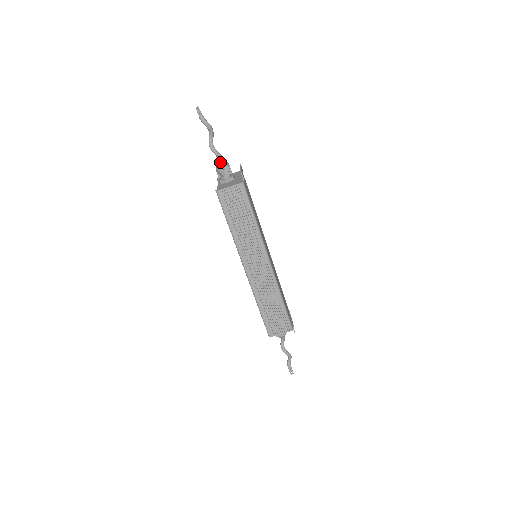
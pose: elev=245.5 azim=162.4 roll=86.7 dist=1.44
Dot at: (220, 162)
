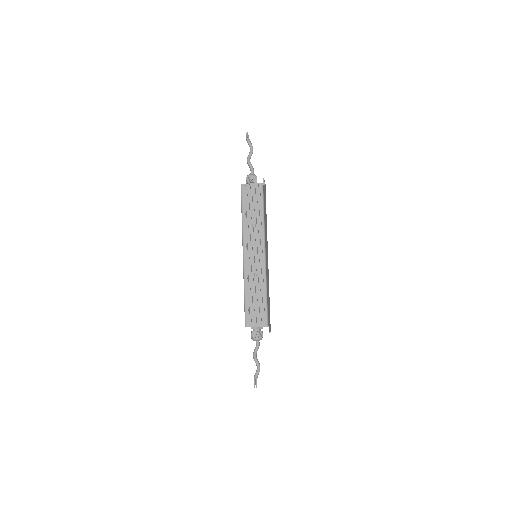
Dot at: (251, 173)
